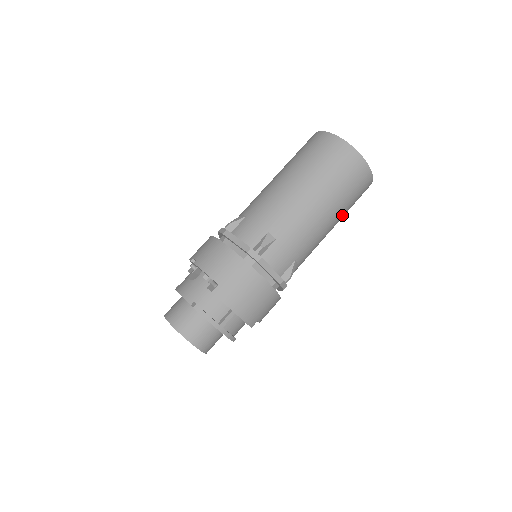
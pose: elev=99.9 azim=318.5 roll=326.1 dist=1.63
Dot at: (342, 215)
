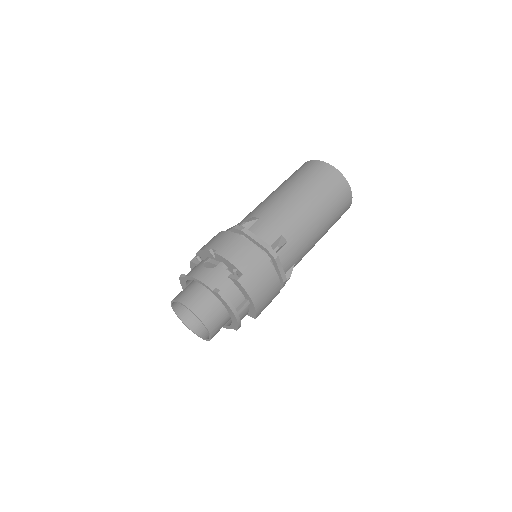
Dot at: (326, 232)
